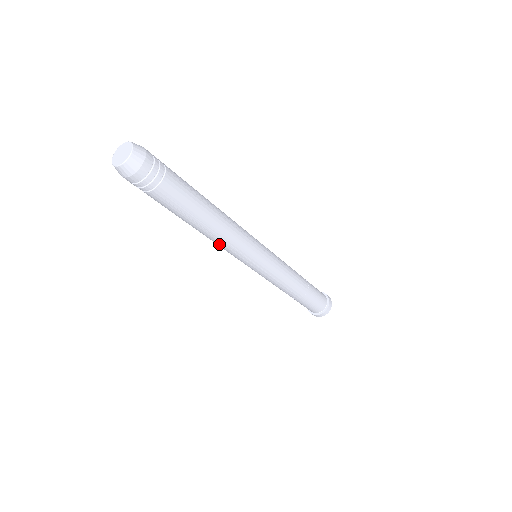
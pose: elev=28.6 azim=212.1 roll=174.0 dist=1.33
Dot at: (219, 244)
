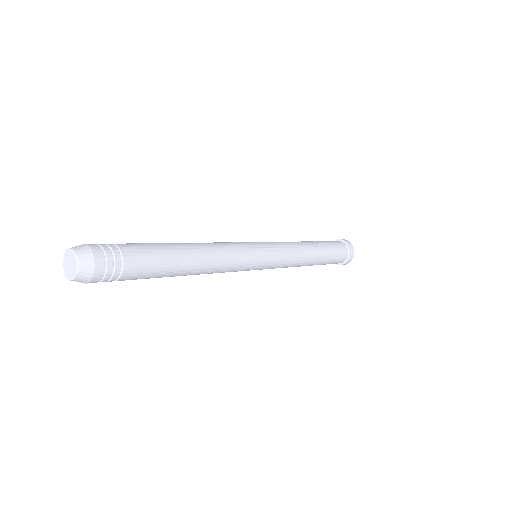
Dot at: (212, 273)
